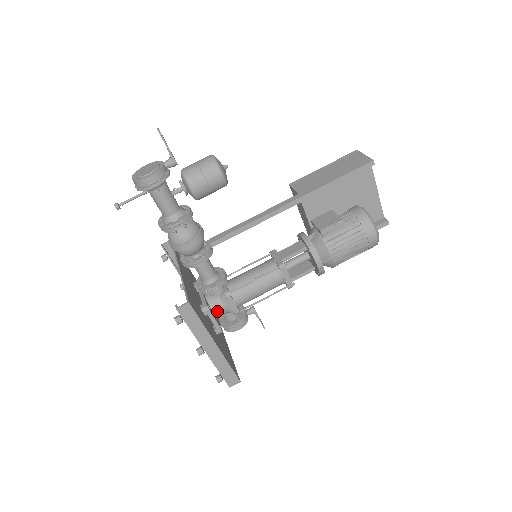
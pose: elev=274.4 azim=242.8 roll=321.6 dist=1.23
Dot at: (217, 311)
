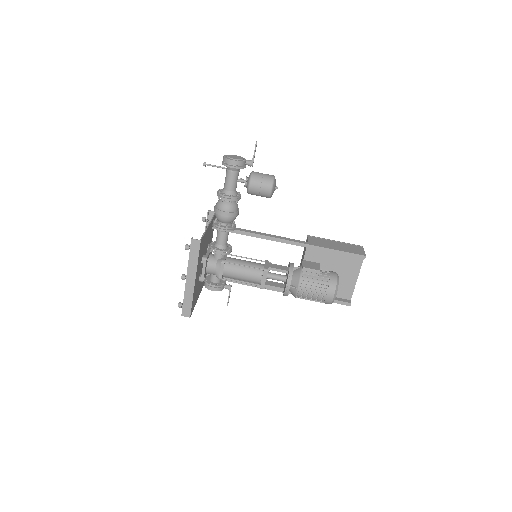
Dot at: (210, 267)
